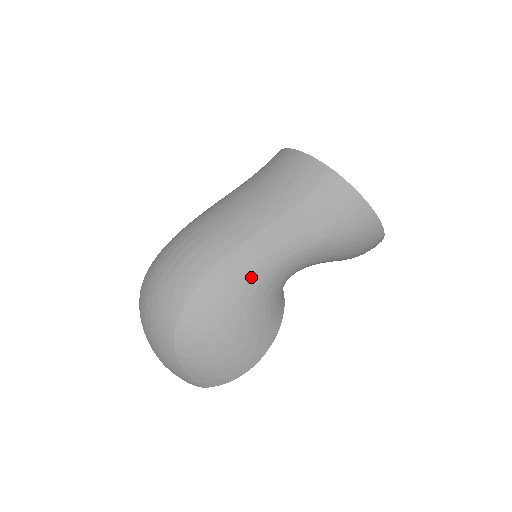
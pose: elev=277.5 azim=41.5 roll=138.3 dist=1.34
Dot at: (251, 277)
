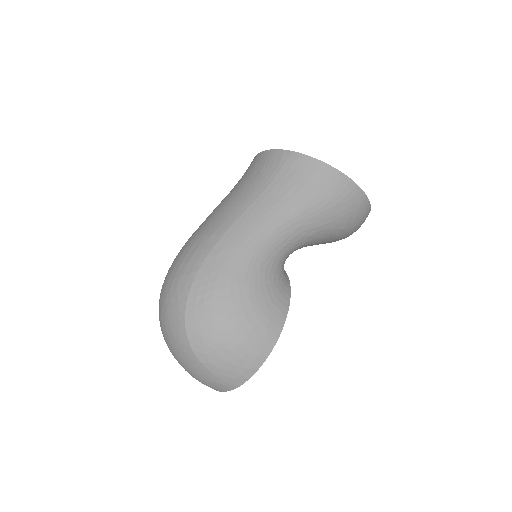
Dot at: (240, 258)
